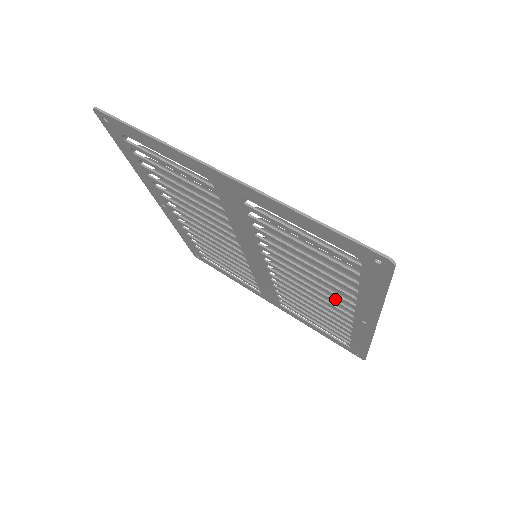
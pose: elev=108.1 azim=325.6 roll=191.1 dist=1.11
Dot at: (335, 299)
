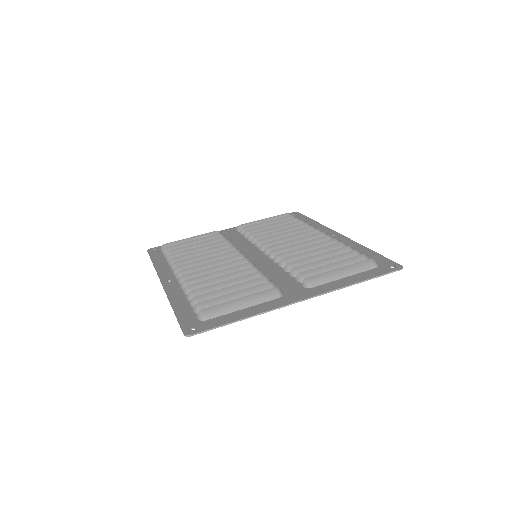
Dot at: occluded
